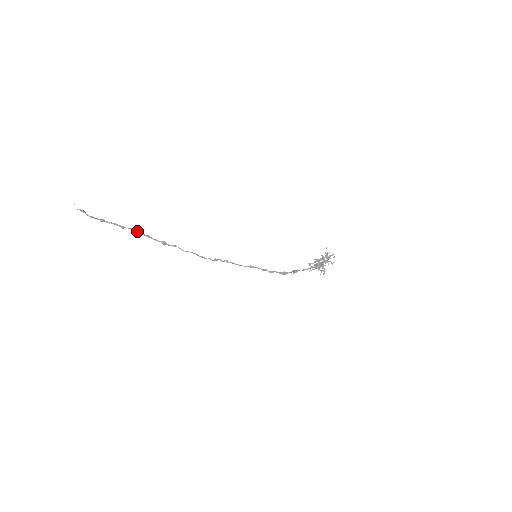
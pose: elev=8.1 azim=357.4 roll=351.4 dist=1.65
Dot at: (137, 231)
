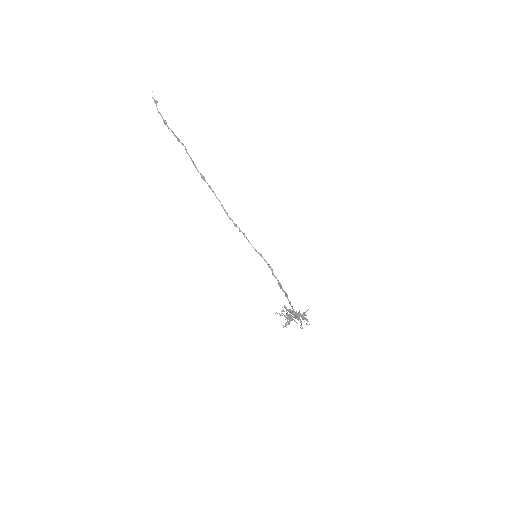
Dot at: (187, 152)
